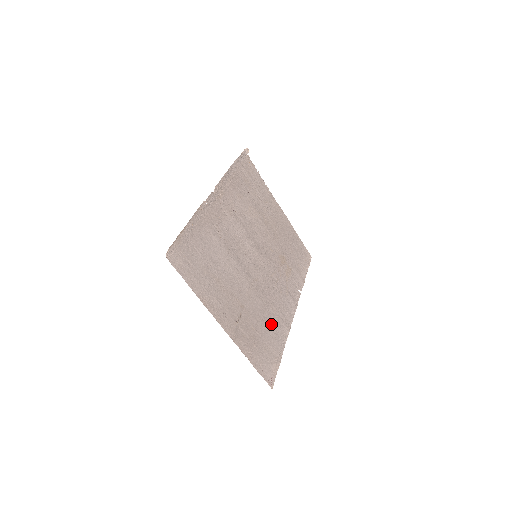
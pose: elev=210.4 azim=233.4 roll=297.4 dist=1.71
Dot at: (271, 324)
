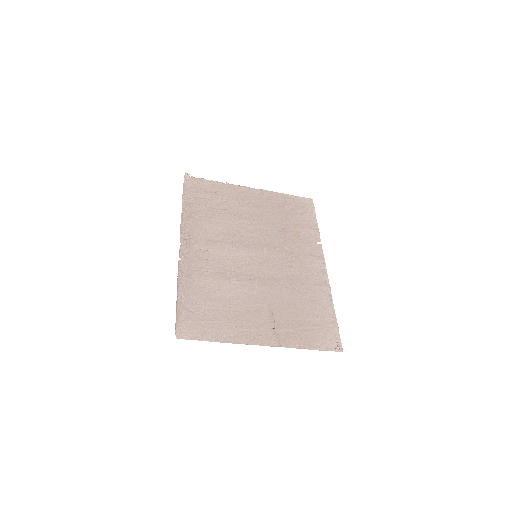
Dot at: (308, 299)
